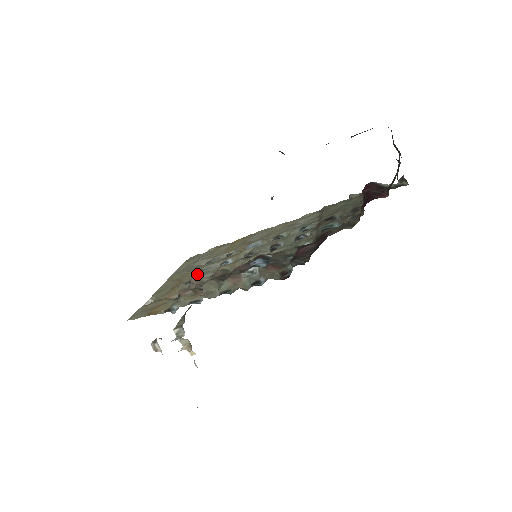
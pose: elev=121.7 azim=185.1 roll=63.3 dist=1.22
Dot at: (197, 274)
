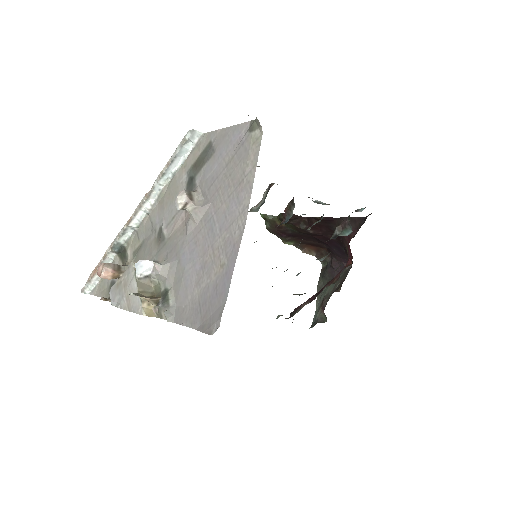
Dot at: occluded
